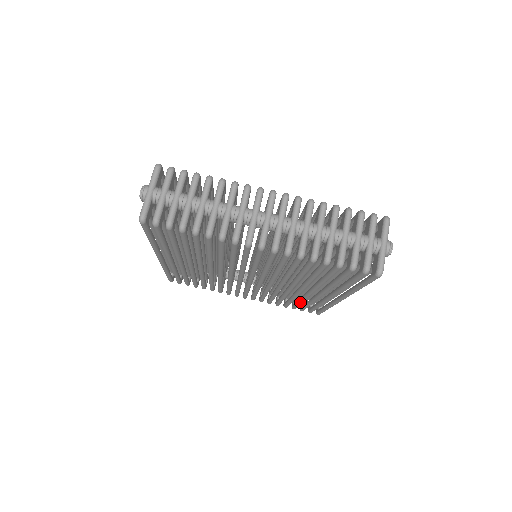
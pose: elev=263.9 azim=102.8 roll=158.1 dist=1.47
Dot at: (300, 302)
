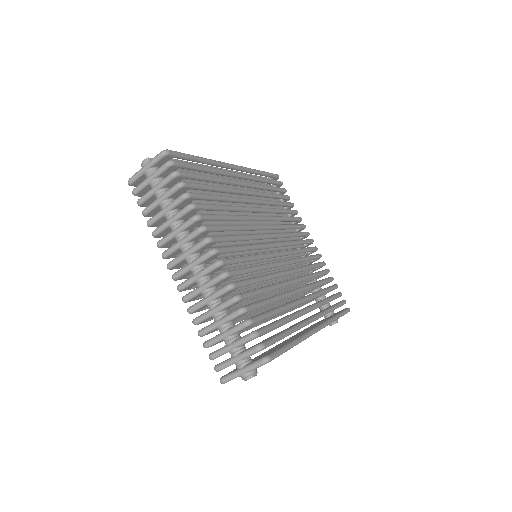
Dot at: occluded
